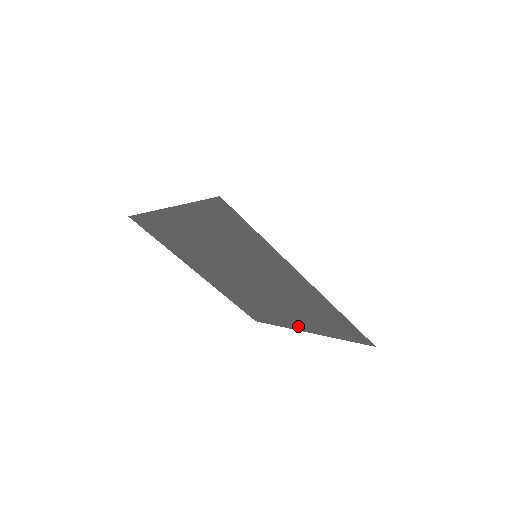
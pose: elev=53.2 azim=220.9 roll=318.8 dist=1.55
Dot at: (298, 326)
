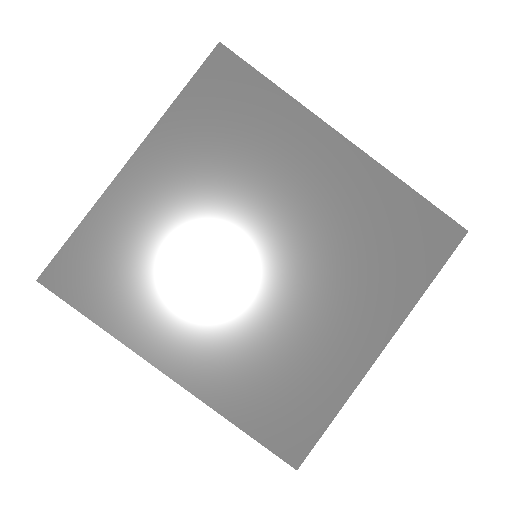
Dot at: (367, 343)
